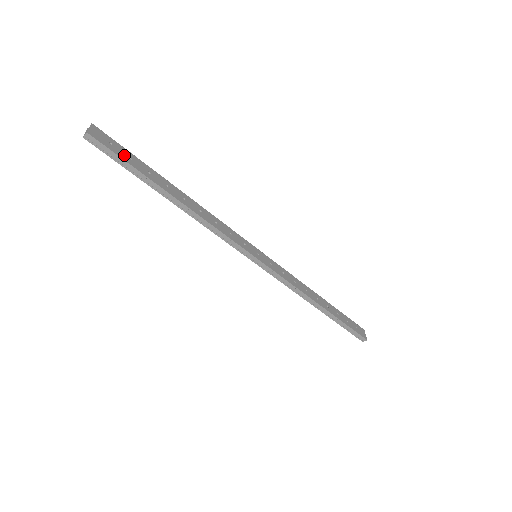
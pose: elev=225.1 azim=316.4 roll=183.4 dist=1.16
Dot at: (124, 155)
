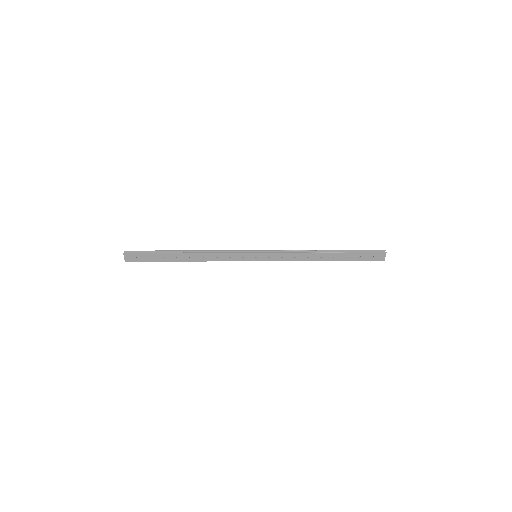
Dot at: (147, 258)
